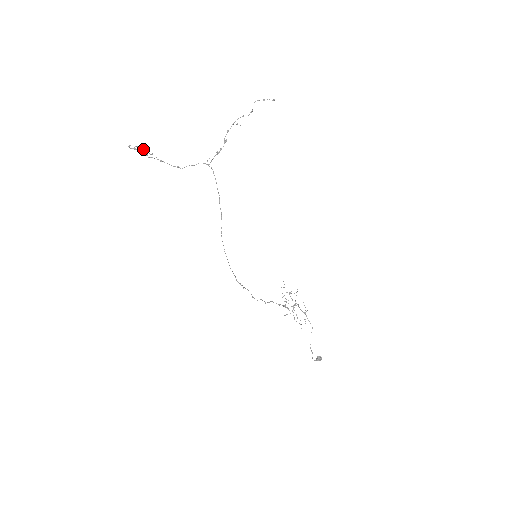
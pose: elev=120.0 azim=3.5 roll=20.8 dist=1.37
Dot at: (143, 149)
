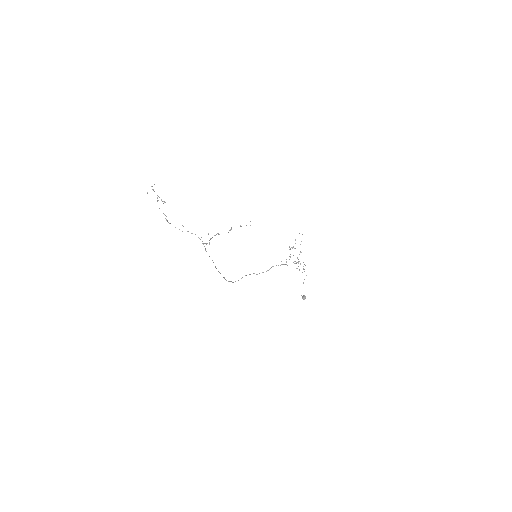
Dot at: (157, 201)
